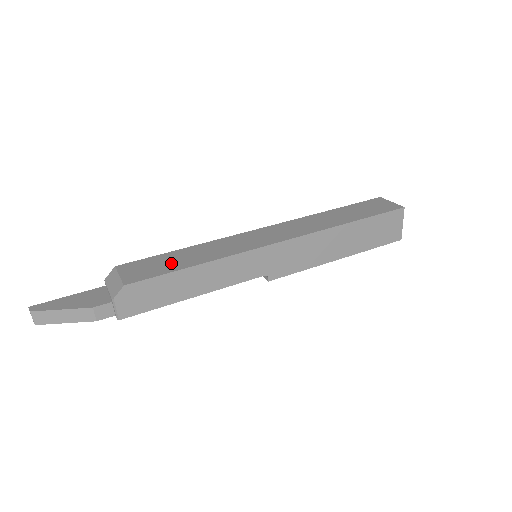
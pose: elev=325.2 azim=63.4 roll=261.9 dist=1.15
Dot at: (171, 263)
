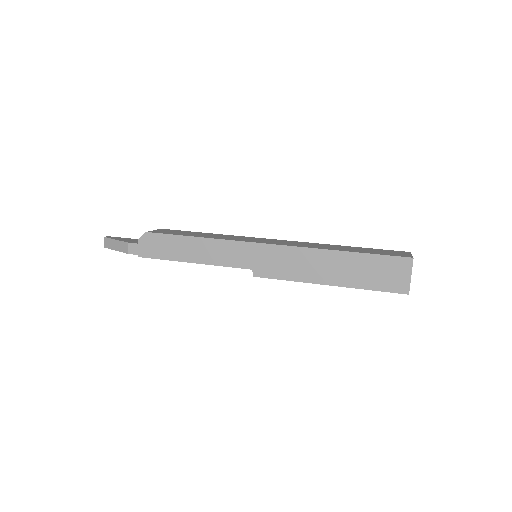
Dot at: (187, 233)
